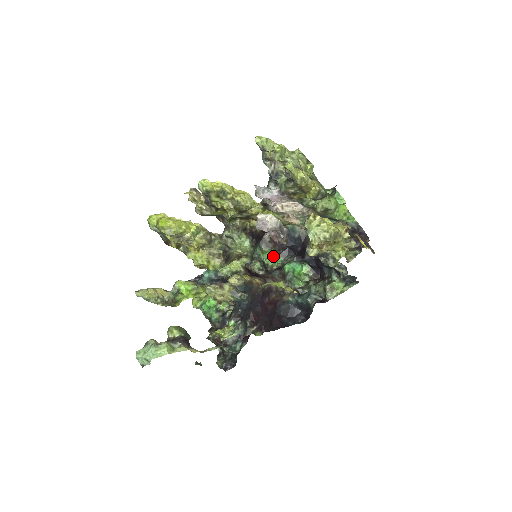
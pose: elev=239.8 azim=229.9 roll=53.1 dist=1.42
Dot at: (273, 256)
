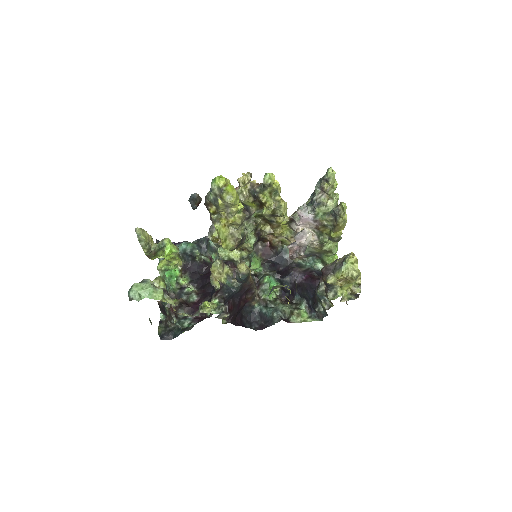
Dot at: (257, 263)
